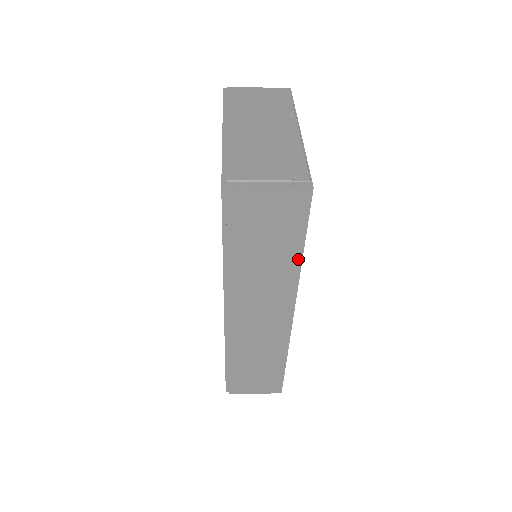
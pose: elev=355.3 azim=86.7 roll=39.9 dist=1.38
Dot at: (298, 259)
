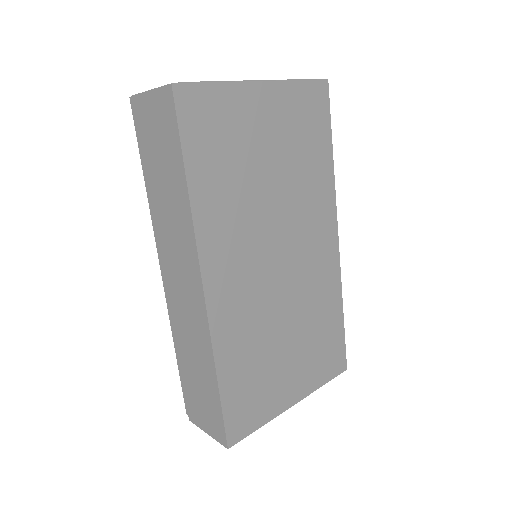
Dot at: (185, 189)
